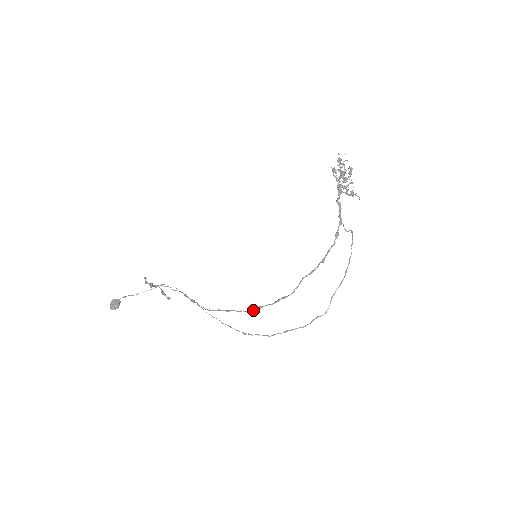
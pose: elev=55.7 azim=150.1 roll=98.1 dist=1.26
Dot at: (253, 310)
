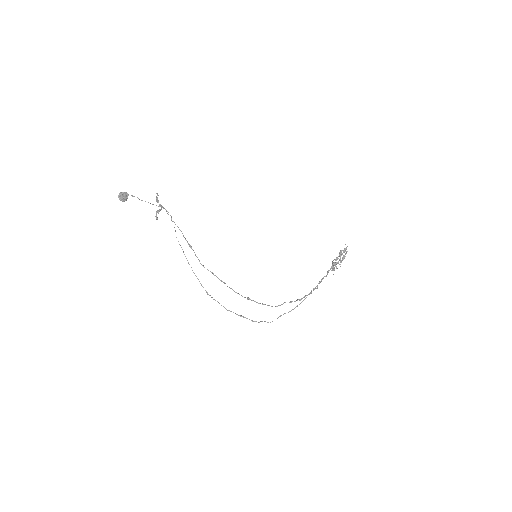
Dot at: occluded
